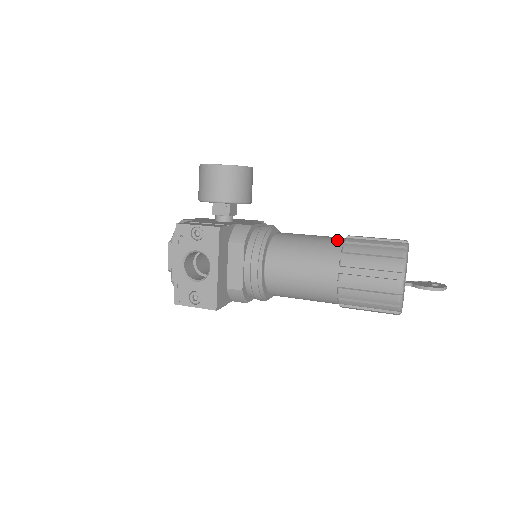
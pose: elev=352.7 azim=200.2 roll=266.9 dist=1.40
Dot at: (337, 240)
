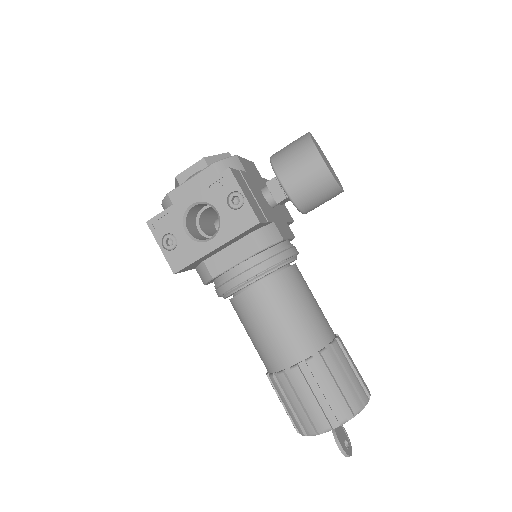
Dot at: (328, 334)
